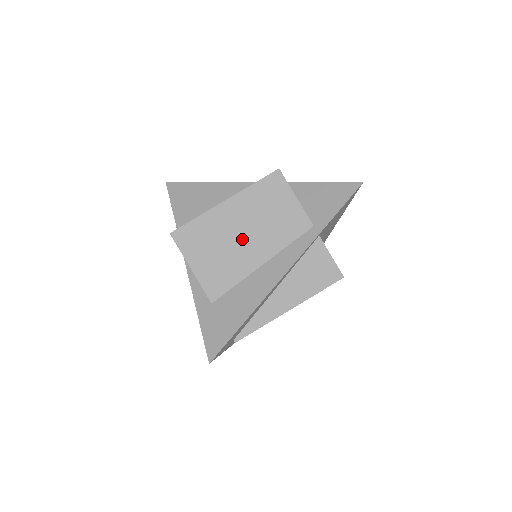
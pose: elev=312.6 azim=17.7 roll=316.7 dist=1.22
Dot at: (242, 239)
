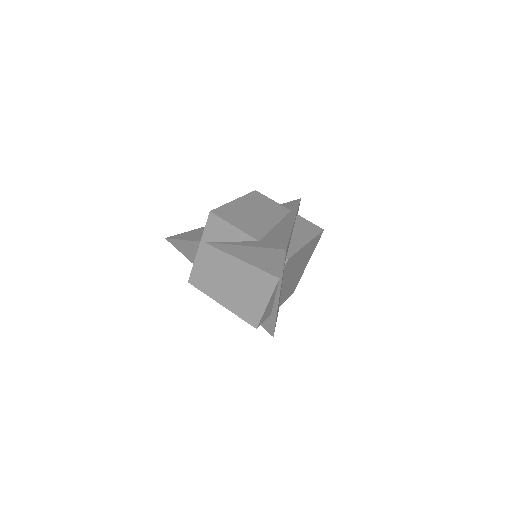
Dot at: (256, 214)
